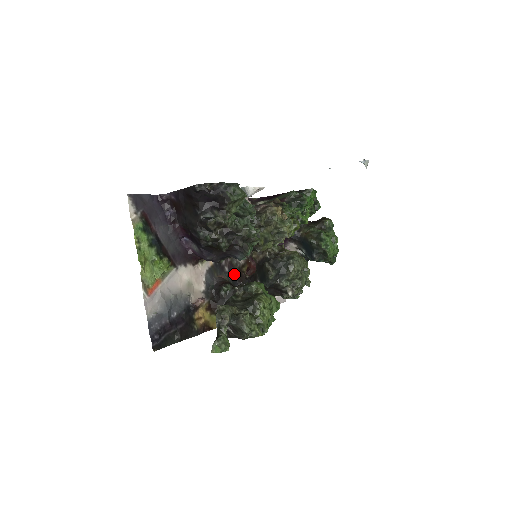
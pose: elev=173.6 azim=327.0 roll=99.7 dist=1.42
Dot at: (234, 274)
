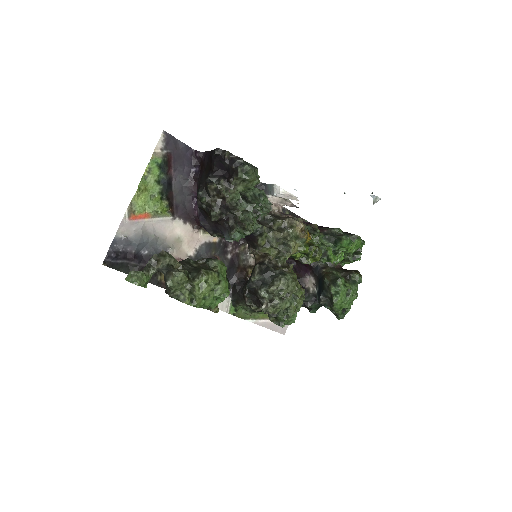
Dot at: (235, 266)
